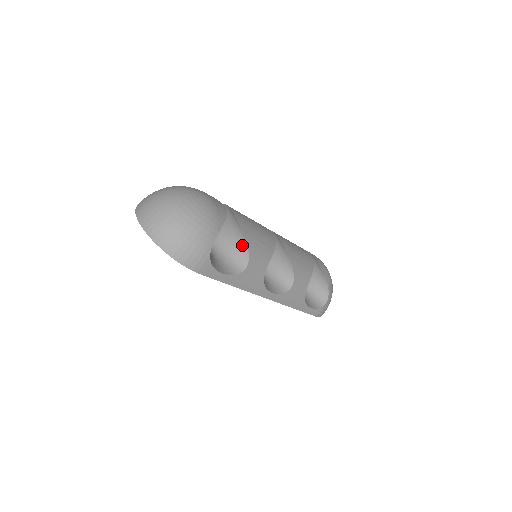
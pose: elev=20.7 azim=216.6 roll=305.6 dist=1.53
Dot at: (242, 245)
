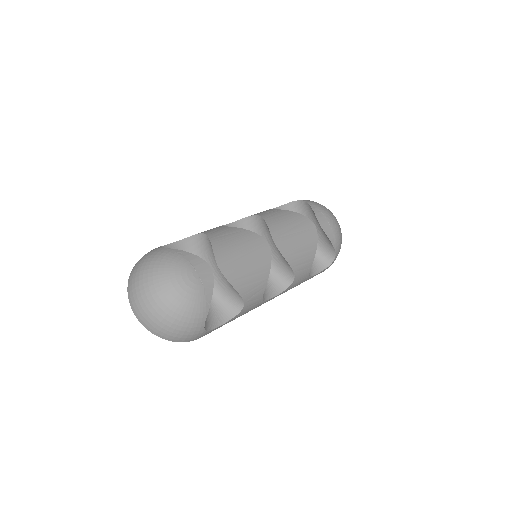
Dot at: (235, 292)
